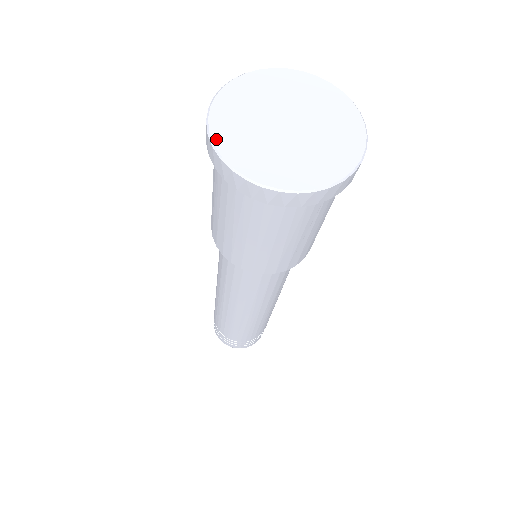
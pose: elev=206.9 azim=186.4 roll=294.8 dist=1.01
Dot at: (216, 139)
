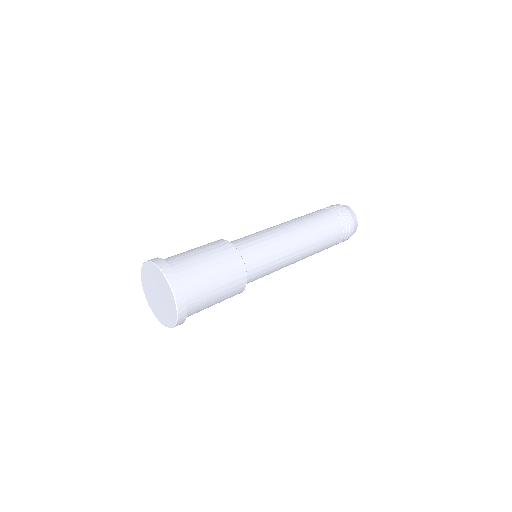
Dot at: (144, 290)
